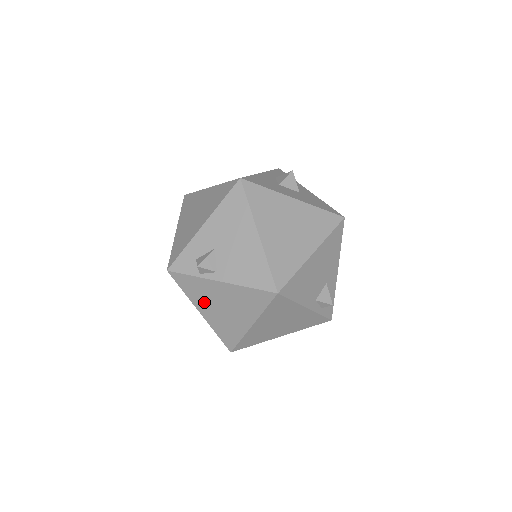
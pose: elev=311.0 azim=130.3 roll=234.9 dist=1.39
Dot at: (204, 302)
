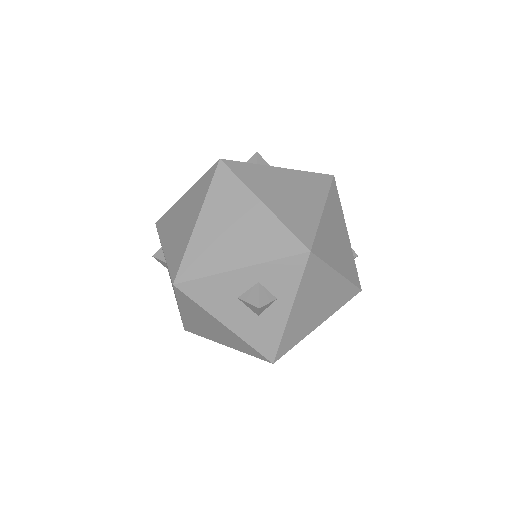
Dot at: (266, 189)
